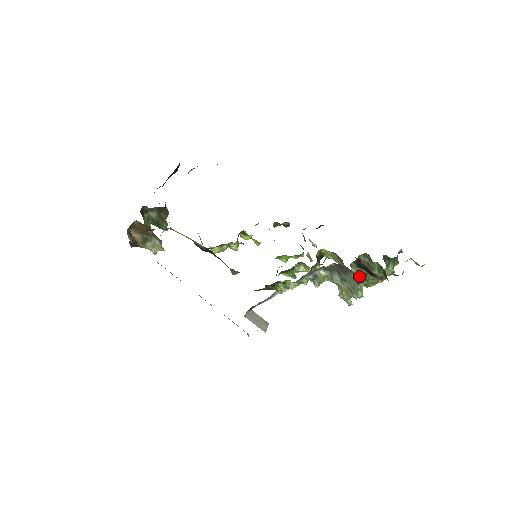
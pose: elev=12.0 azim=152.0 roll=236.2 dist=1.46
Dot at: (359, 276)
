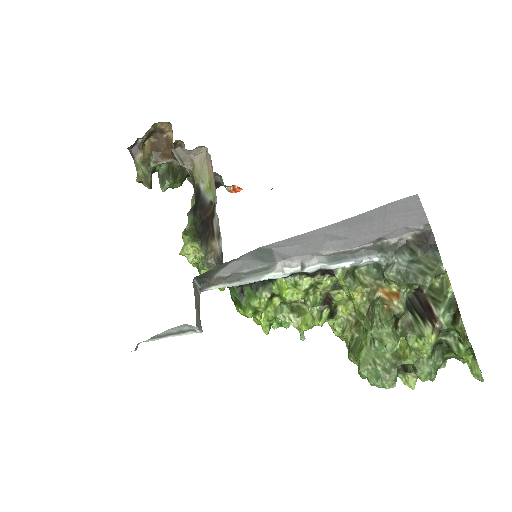
Dot at: (403, 320)
